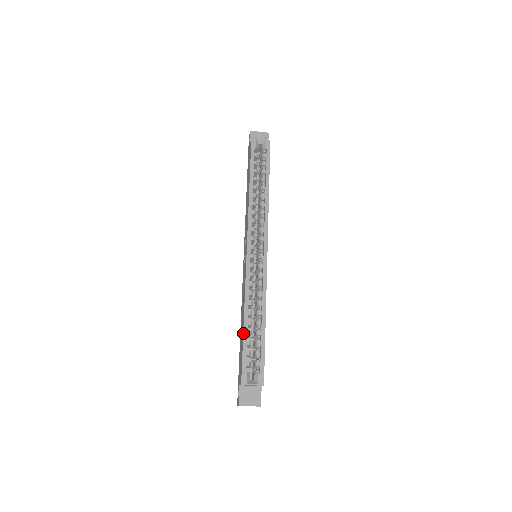
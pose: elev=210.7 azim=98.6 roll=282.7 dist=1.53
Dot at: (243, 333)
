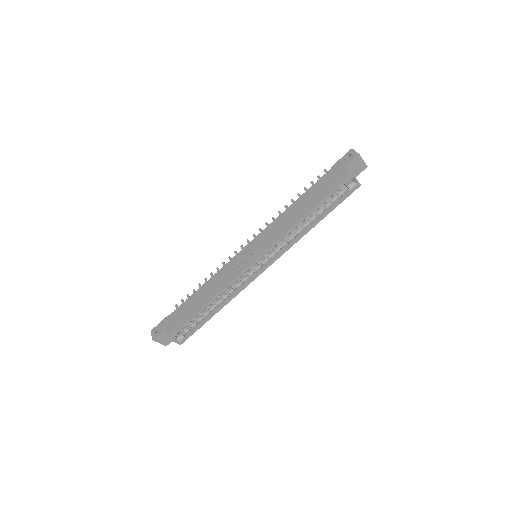
Dot at: (198, 311)
